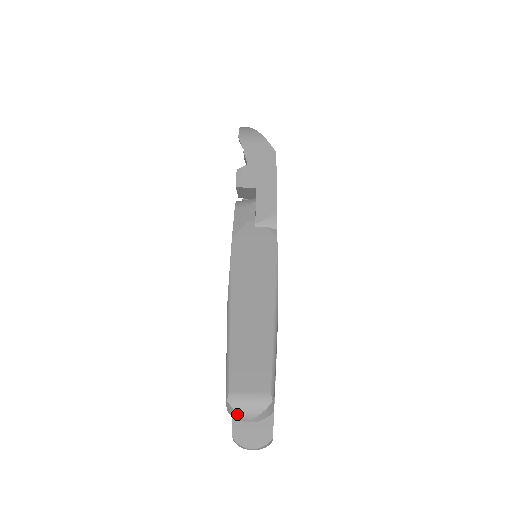
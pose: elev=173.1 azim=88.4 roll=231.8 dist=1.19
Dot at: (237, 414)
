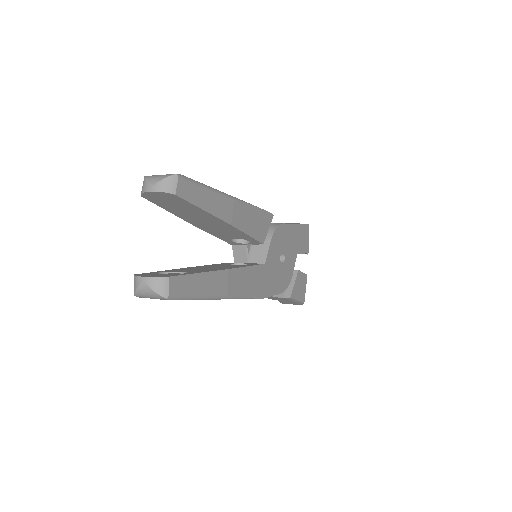
Dot at: (145, 183)
